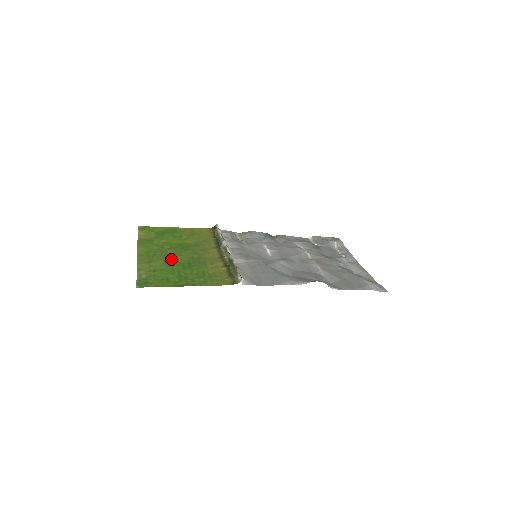
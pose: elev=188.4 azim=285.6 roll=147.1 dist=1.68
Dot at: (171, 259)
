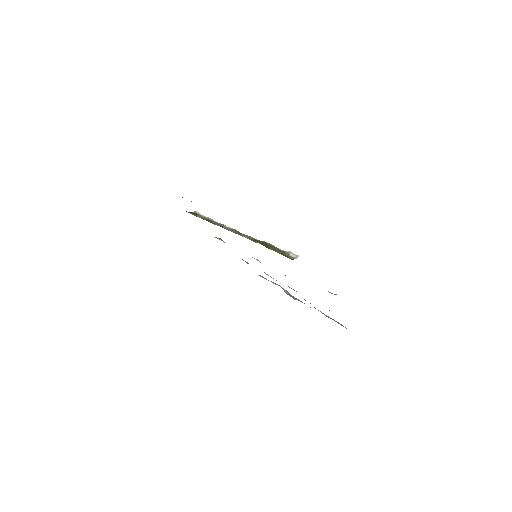
Dot at: occluded
